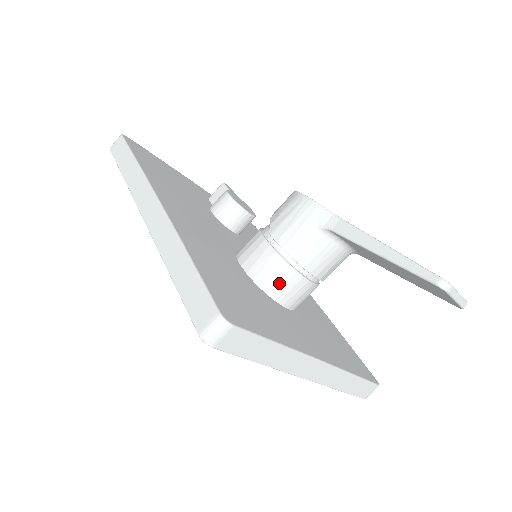
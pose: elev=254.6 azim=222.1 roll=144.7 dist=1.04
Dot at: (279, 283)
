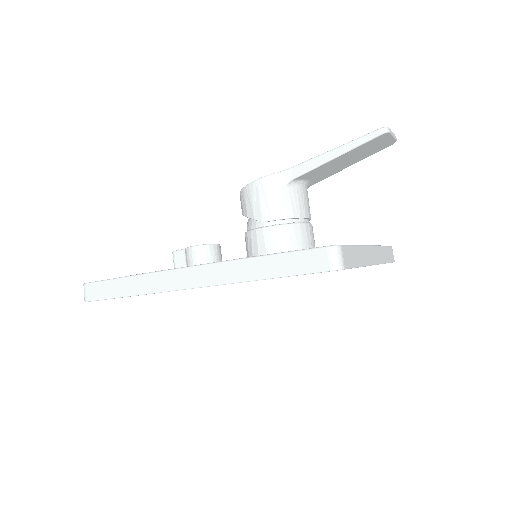
Dot at: (299, 240)
